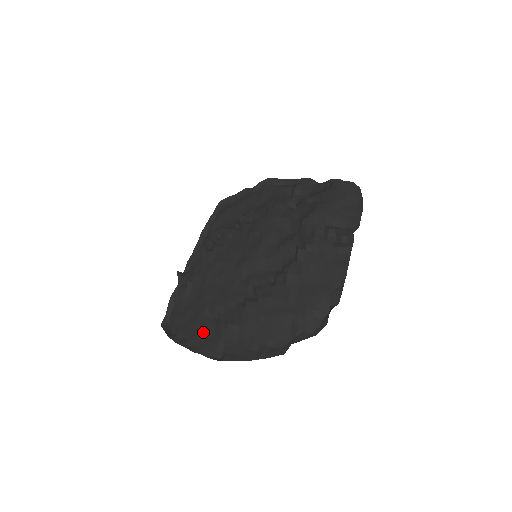
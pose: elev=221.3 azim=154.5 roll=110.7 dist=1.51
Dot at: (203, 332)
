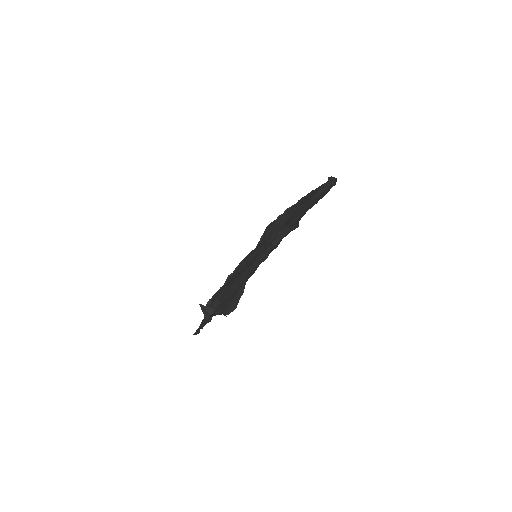
Dot at: occluded
